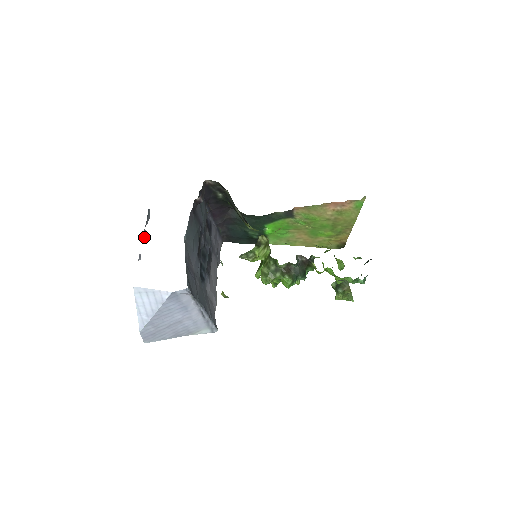
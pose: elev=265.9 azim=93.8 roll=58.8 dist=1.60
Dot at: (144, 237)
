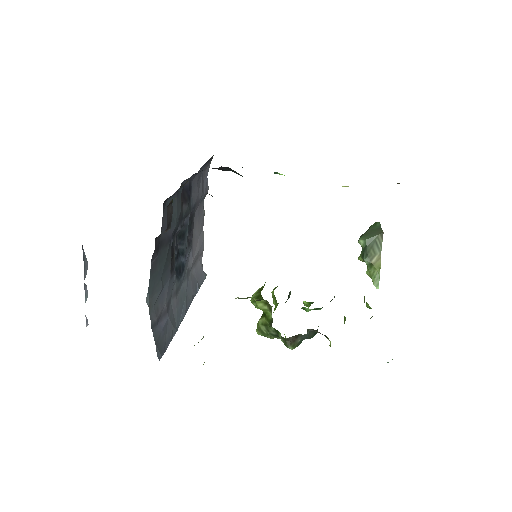
Dot at: (86, 294)
